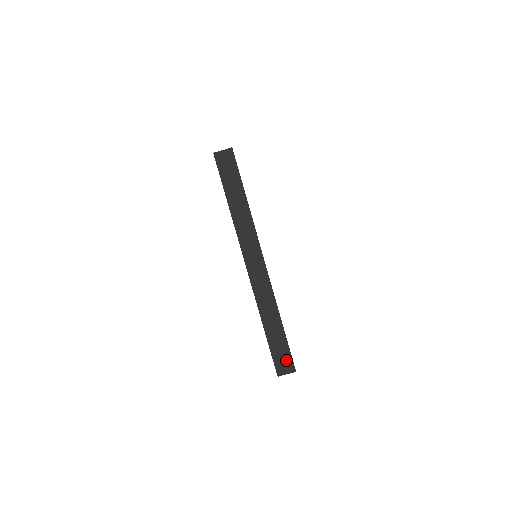
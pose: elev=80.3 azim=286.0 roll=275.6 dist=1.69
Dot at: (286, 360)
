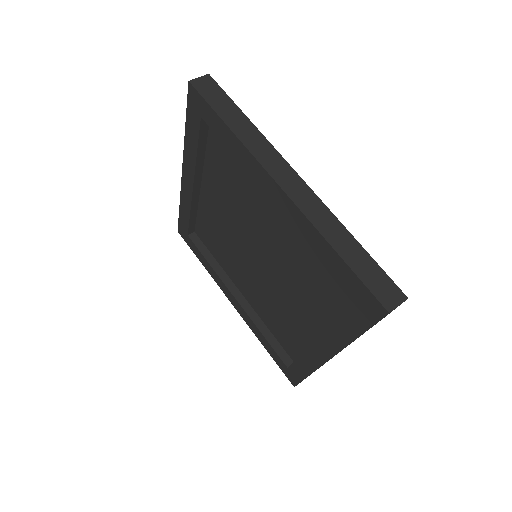
Dot at: (387, 287)
